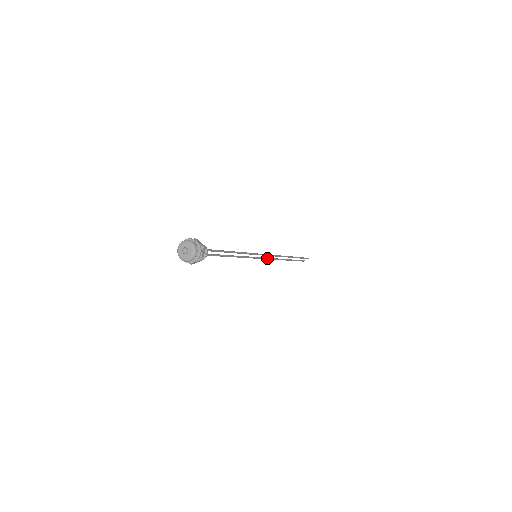
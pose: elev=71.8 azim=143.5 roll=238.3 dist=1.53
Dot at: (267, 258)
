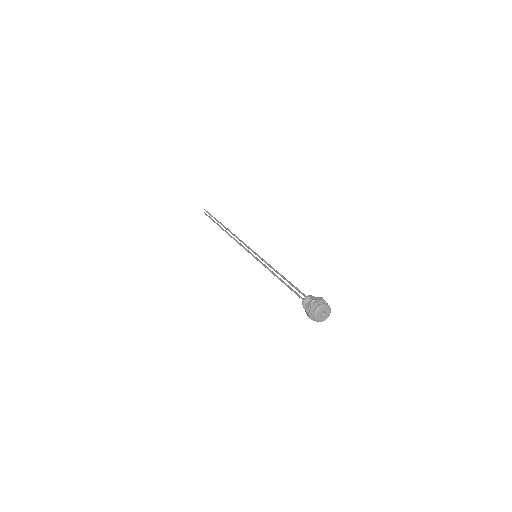
Dot at: (244, 247)
